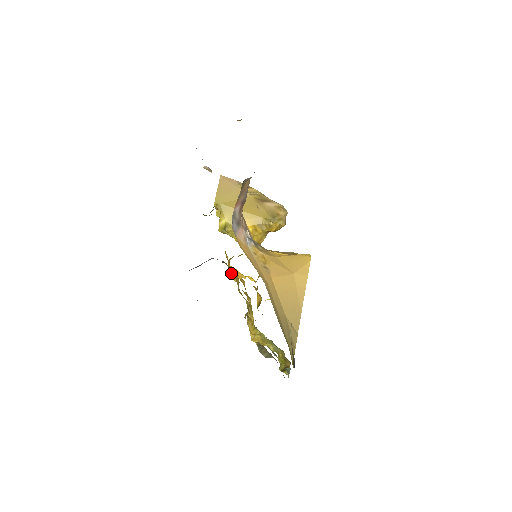
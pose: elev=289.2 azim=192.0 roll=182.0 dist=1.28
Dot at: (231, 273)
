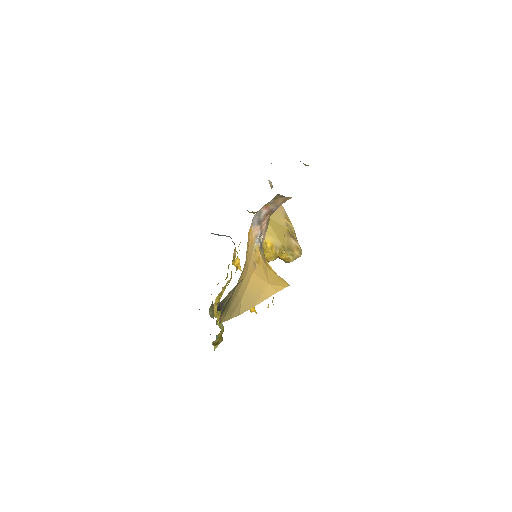
Dot at: occluded
